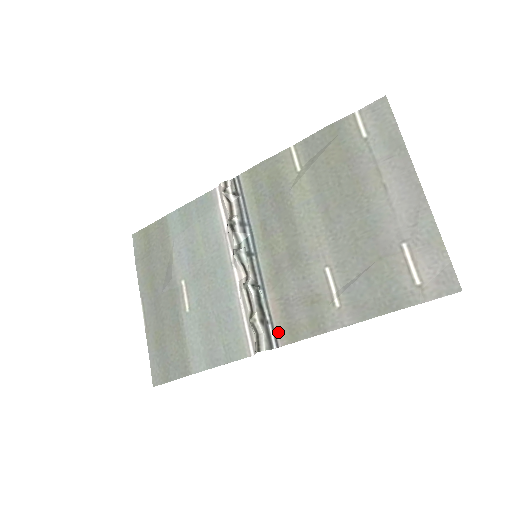
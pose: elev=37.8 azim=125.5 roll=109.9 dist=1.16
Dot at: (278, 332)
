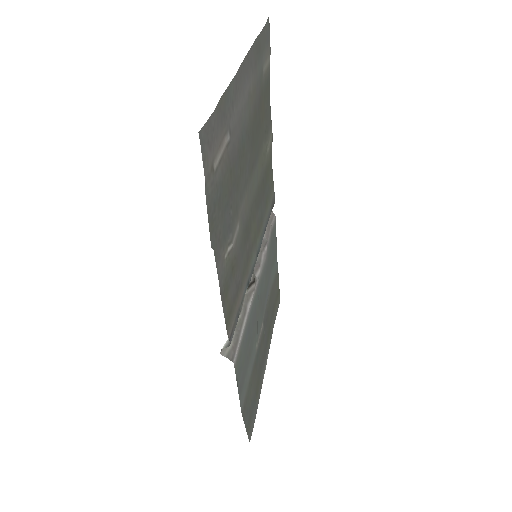
Dot at: (233, 323)
